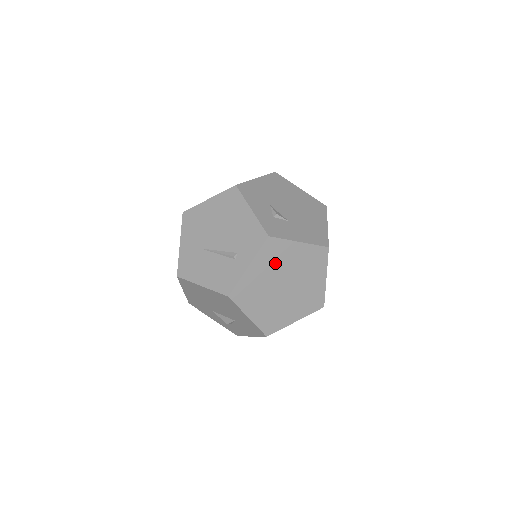
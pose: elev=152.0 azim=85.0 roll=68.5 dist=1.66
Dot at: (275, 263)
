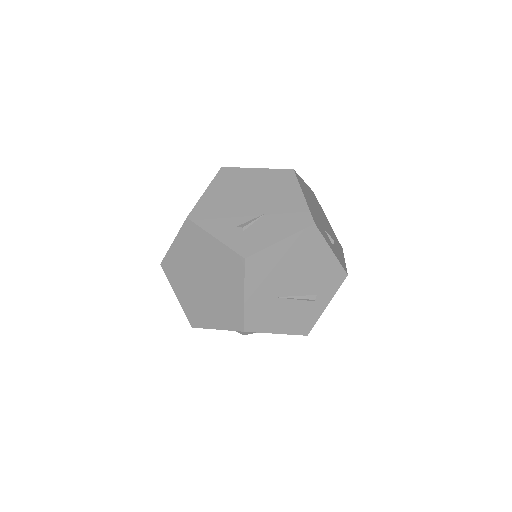
Dot at: occluded
